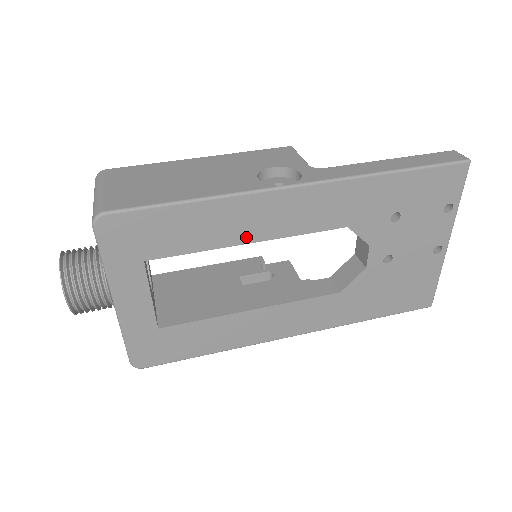
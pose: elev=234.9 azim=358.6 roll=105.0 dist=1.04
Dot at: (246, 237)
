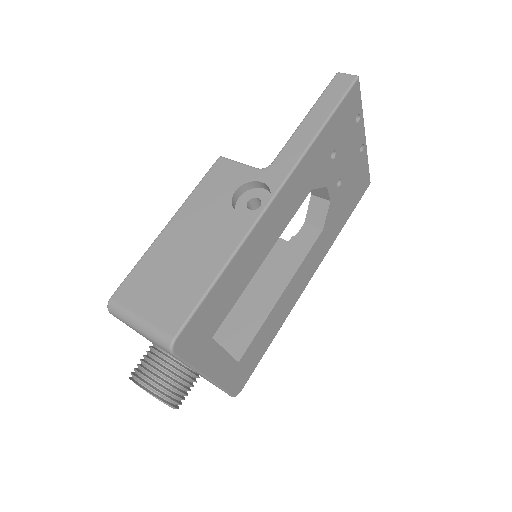
Dot at: (261, 259)
